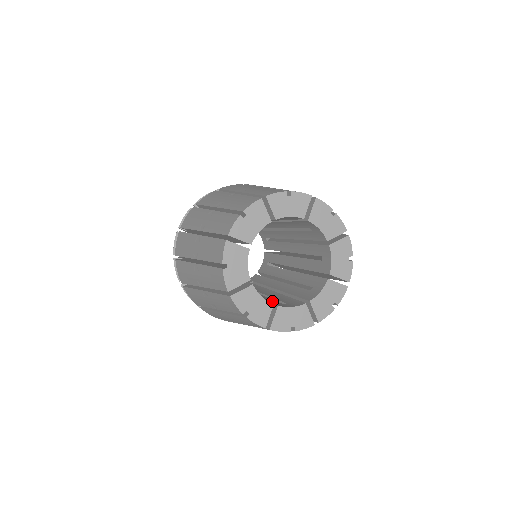
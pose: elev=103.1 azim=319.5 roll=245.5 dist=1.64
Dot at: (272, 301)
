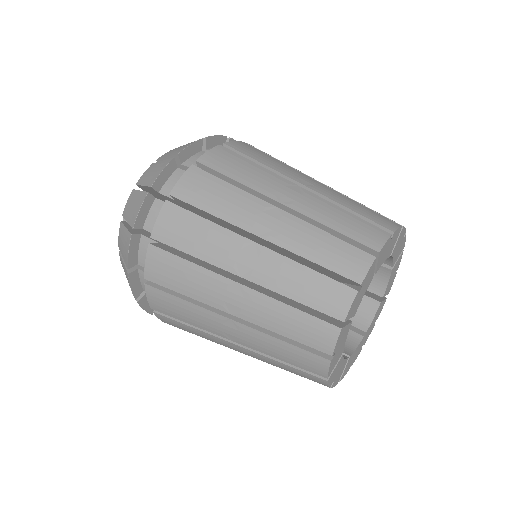
Dot at: occluded
